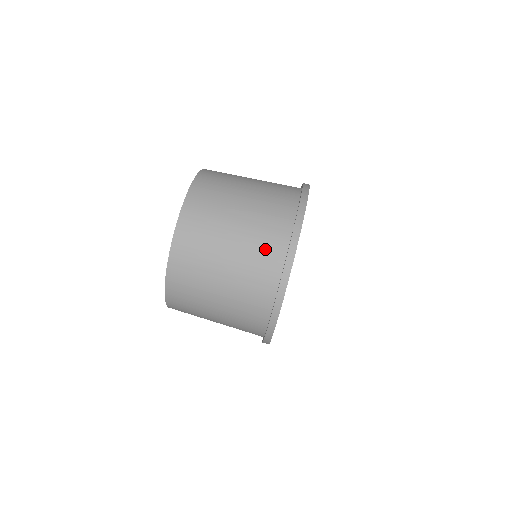
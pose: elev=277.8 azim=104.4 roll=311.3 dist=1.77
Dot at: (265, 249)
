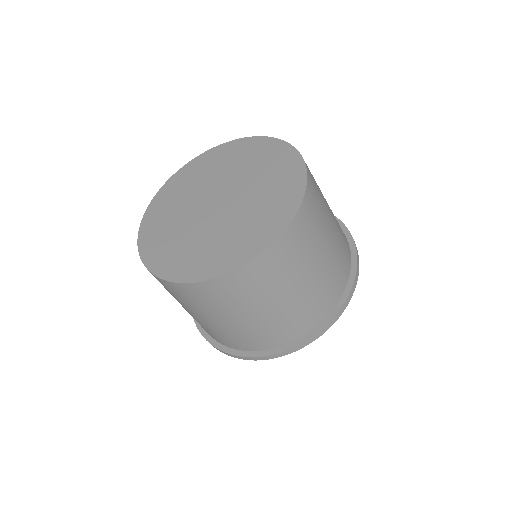
Dot at: (270, 335)
